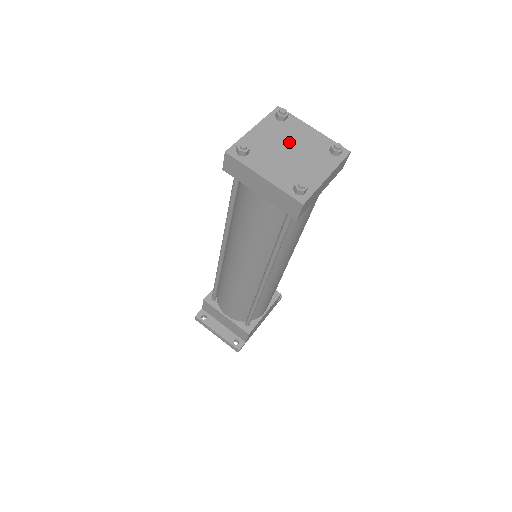
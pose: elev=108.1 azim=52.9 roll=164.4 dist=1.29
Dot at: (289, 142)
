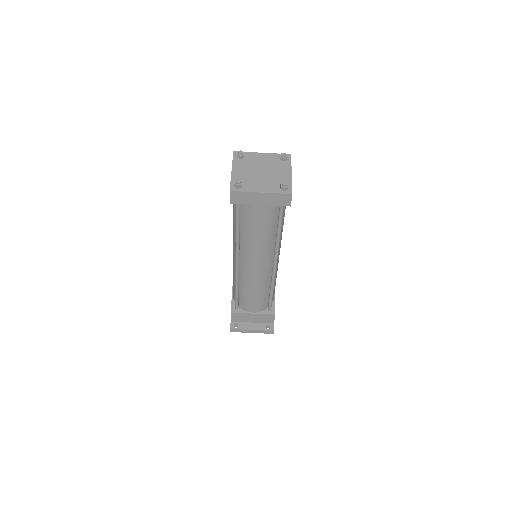
Dot at: (257, 167)
